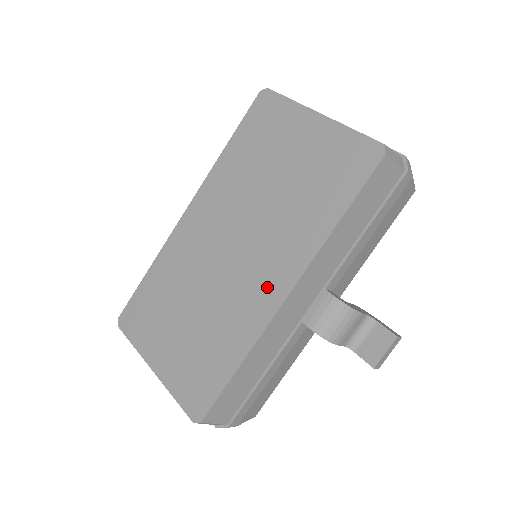
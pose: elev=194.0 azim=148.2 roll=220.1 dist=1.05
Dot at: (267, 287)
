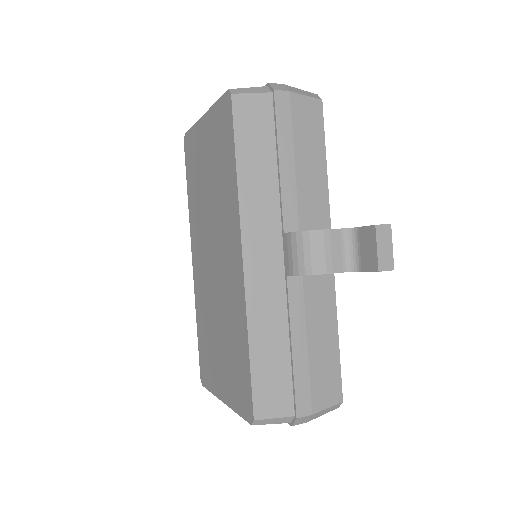
Dot at: (233, 265)
